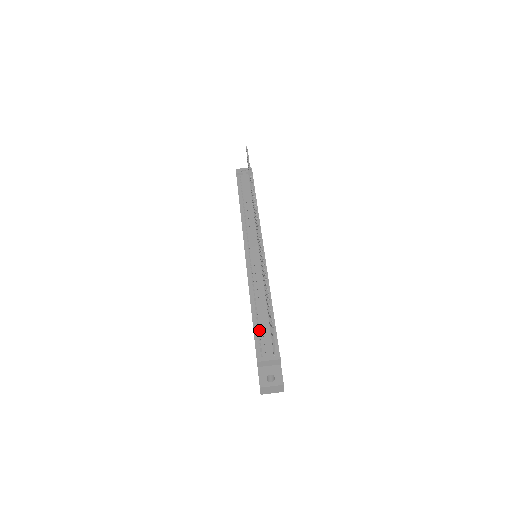
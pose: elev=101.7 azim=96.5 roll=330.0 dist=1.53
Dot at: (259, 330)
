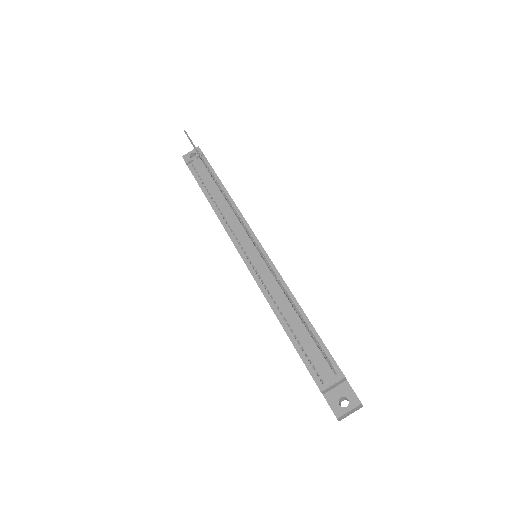
Dot at: (304, 350)
